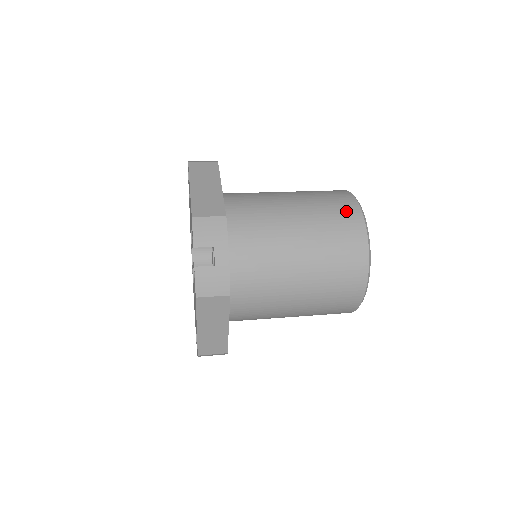
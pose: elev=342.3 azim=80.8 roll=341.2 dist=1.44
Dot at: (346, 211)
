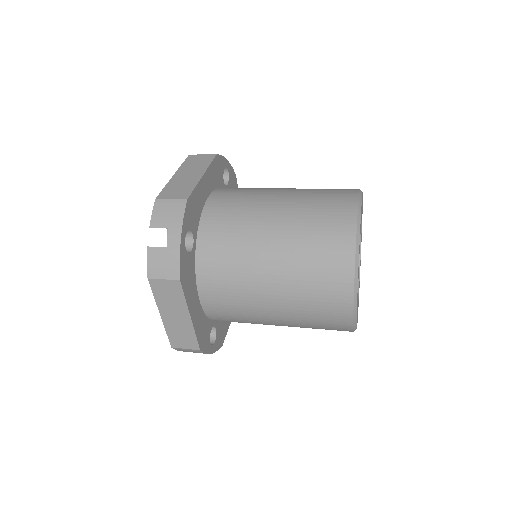
Dot at: (338, 206)
